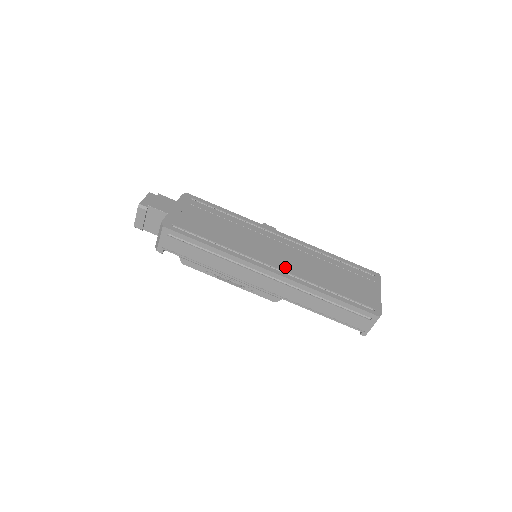
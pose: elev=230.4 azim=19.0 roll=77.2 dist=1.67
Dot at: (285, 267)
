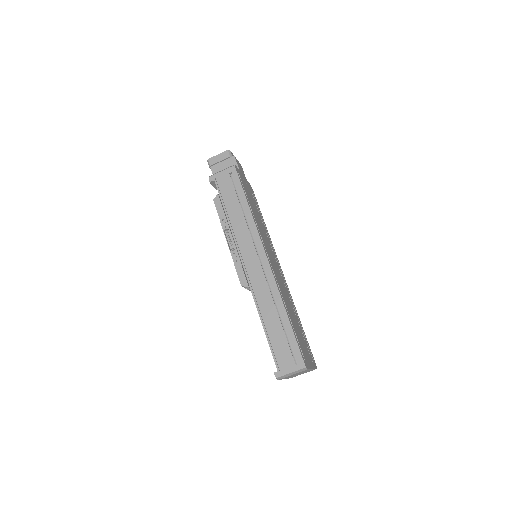
Dot at: occluded
